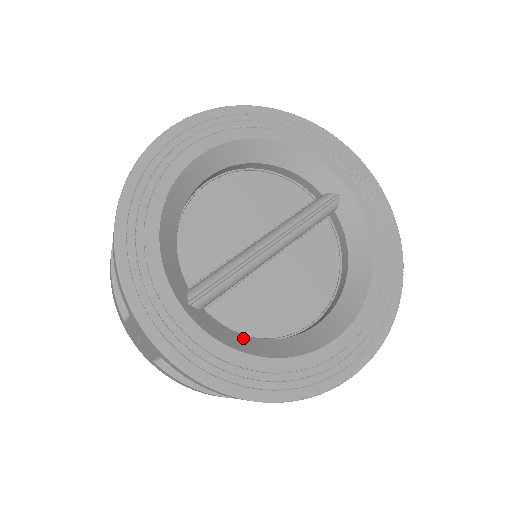
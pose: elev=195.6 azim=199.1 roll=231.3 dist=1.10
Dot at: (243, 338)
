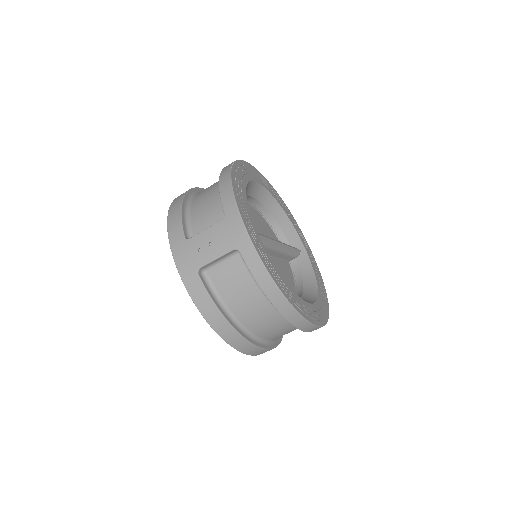
Dot at: occluded
